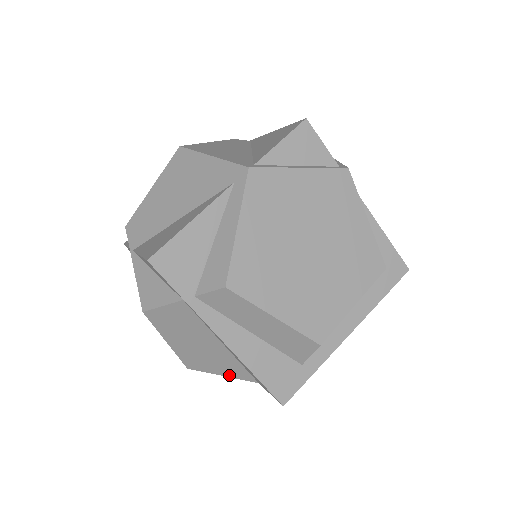
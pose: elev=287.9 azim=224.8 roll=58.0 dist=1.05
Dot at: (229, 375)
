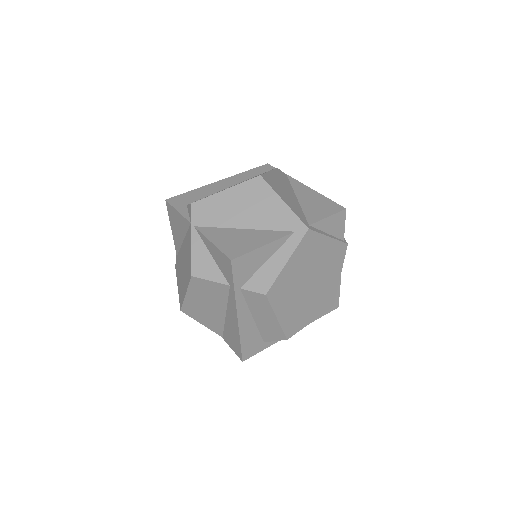
Dot at: (207, 326)
